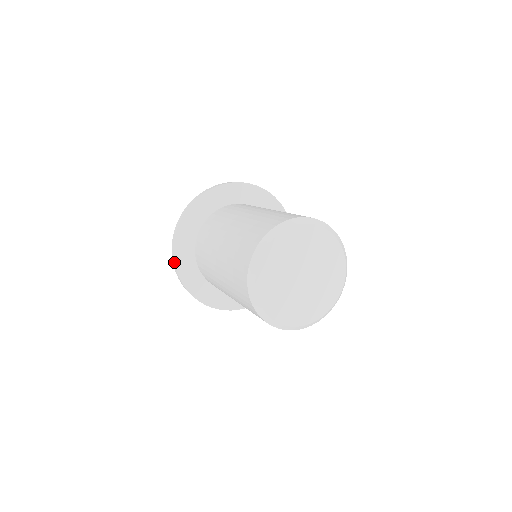
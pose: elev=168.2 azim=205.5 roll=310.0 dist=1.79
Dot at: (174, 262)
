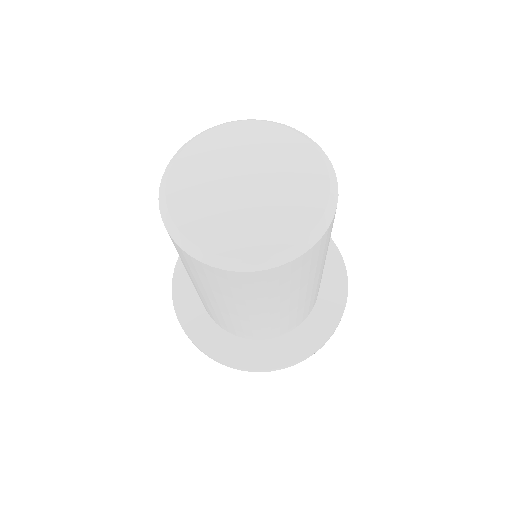
Dot at: (173, 275)
